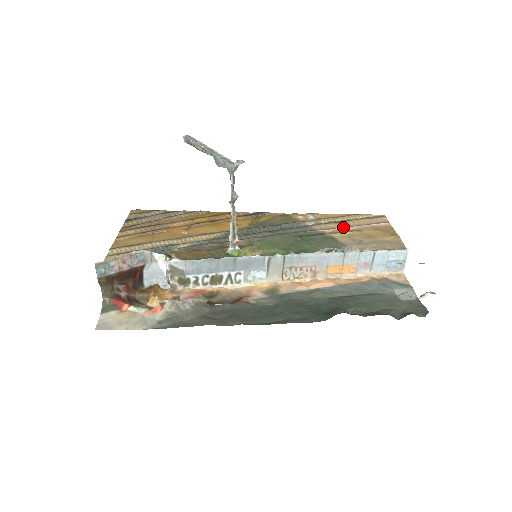
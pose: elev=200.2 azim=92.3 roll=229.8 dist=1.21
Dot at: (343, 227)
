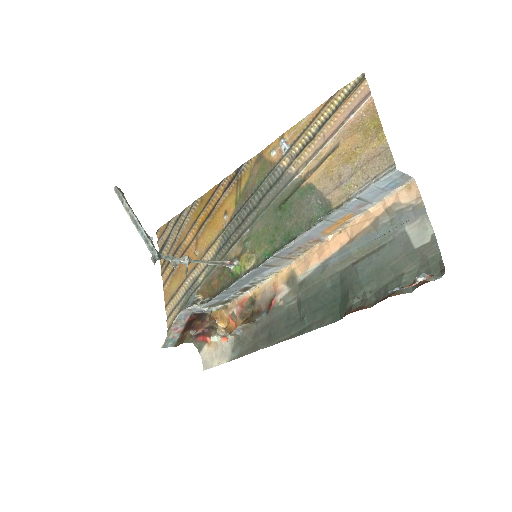
Dot at: (317, 151)
